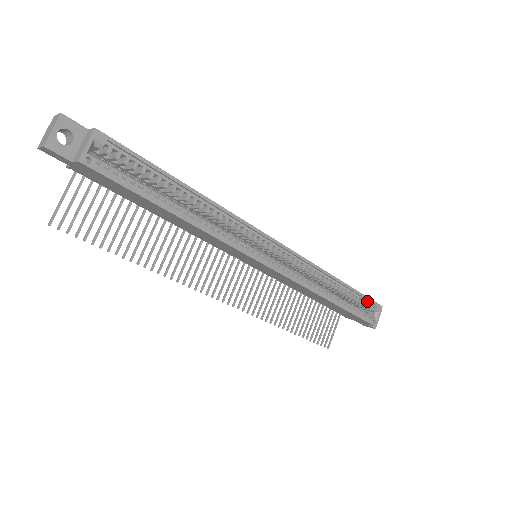
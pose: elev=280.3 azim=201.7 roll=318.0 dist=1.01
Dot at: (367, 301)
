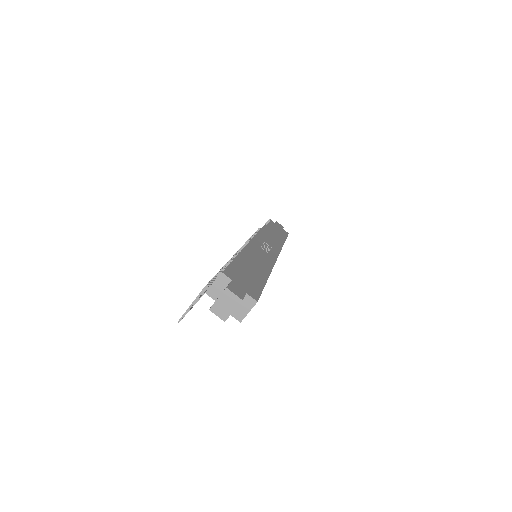
Dot at: occluded
